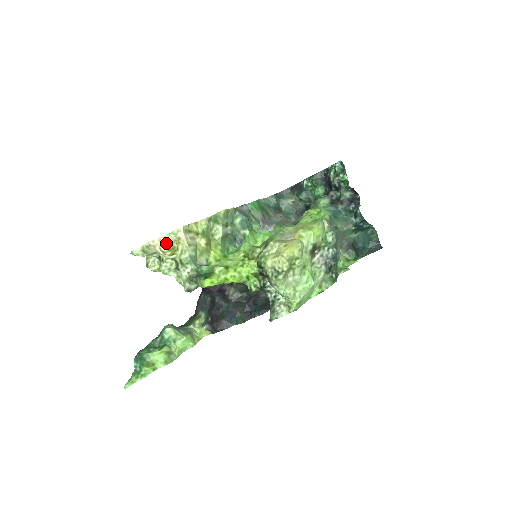
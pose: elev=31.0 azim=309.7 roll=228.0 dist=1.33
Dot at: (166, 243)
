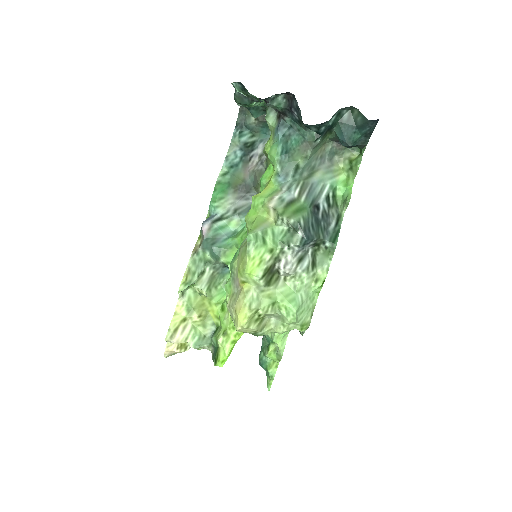
Dot at: (173, 348)
